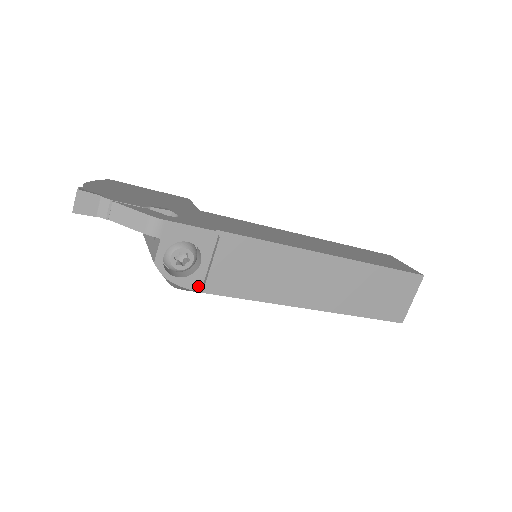
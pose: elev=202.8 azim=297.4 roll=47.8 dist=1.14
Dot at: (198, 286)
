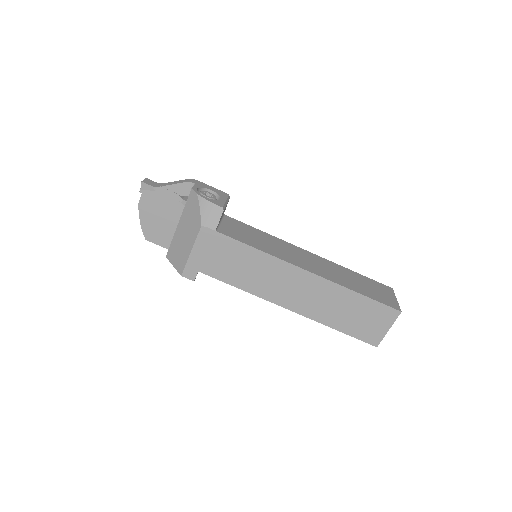
Dot at: (220, 205)
